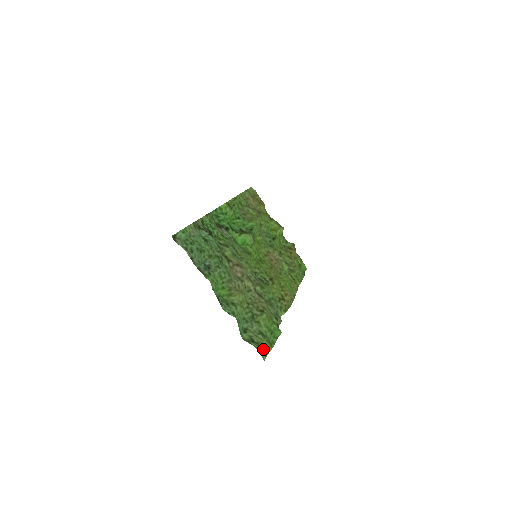
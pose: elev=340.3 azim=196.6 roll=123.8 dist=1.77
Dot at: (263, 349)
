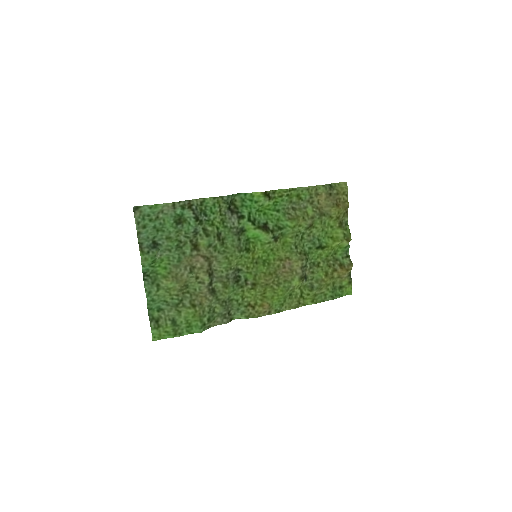
Dot at: (160, 333)
